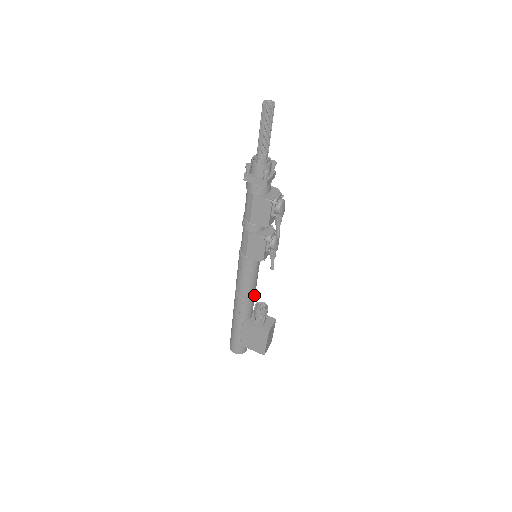
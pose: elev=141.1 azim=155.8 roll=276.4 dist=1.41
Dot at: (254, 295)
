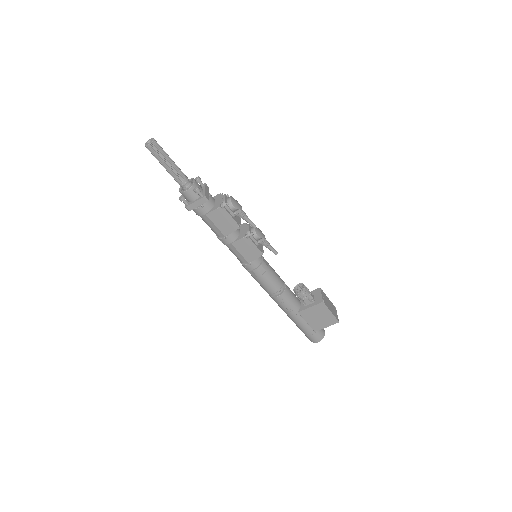
Dot at: (285, 285)
